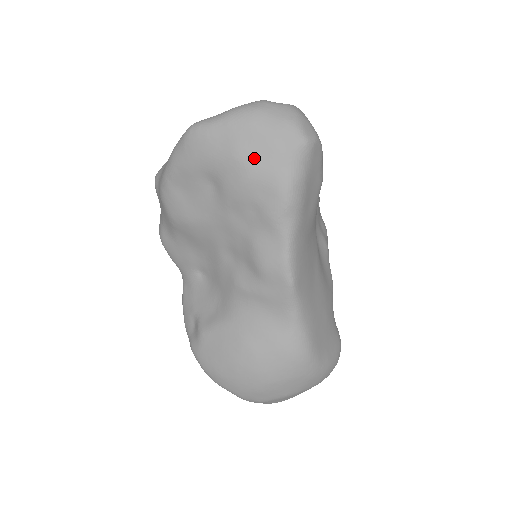
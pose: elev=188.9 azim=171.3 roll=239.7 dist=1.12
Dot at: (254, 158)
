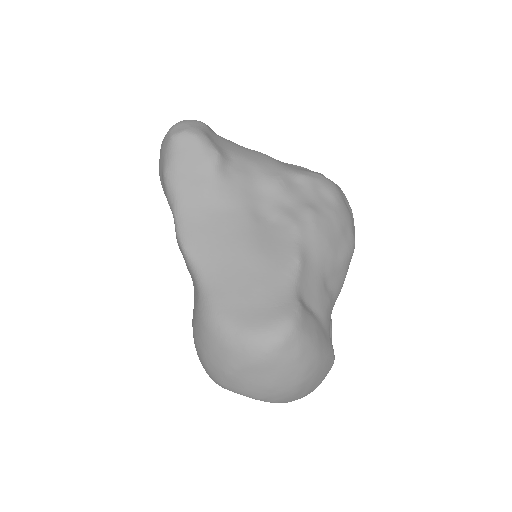
Dot at: (160, 167)
